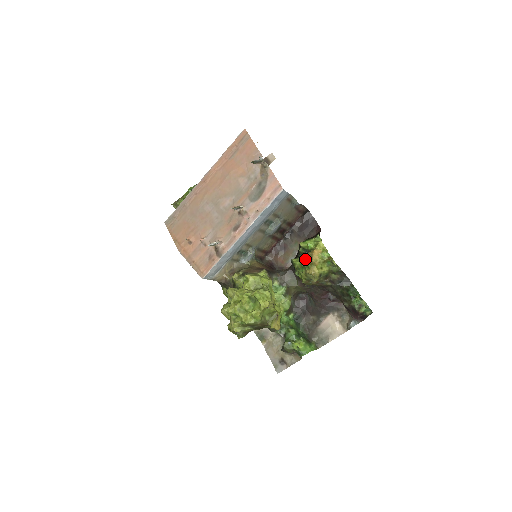
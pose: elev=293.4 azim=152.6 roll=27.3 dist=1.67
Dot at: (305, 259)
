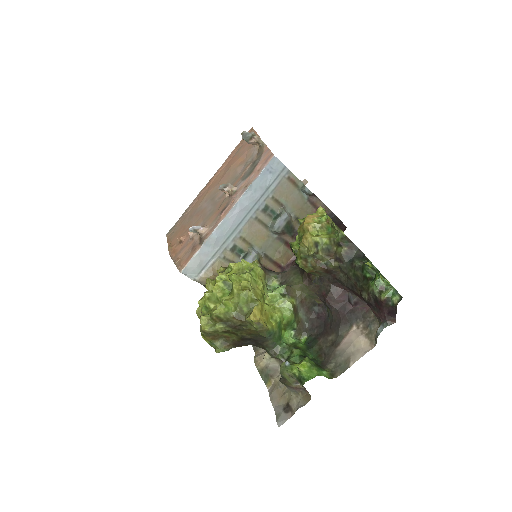
Dot at: (298, 229)
